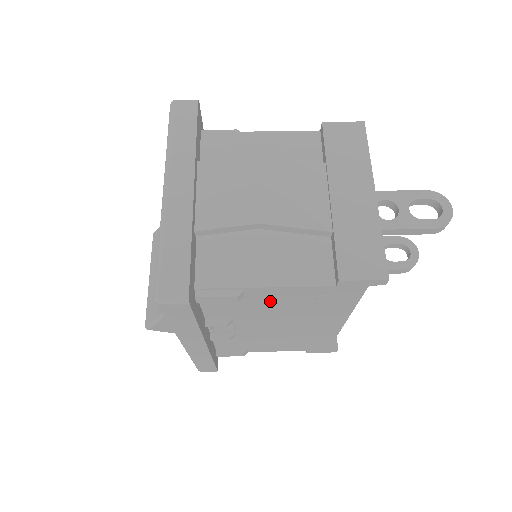
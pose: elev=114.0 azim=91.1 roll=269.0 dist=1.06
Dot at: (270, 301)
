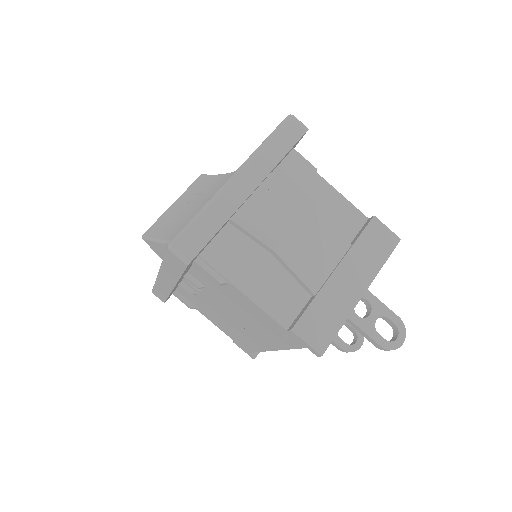
Dot at: (239, 301)
